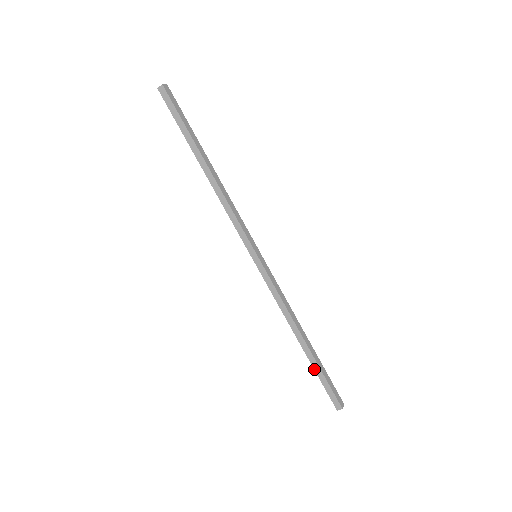
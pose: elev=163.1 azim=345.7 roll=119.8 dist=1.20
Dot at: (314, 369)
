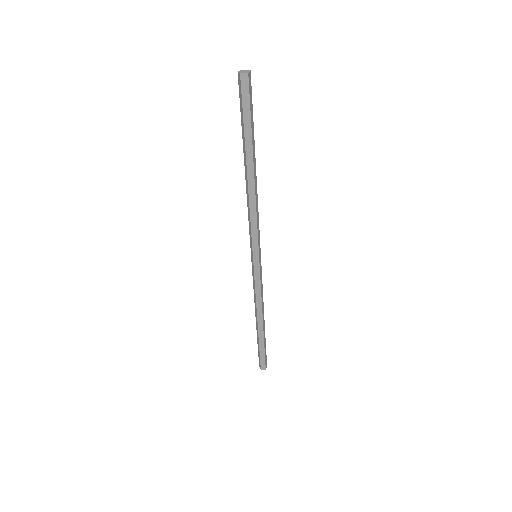
Dot at: (257, 340)
